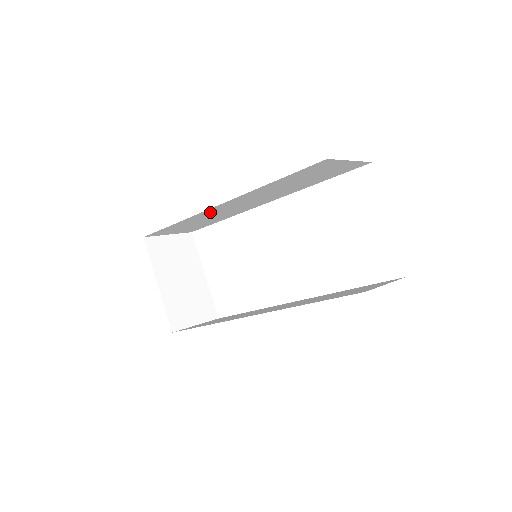
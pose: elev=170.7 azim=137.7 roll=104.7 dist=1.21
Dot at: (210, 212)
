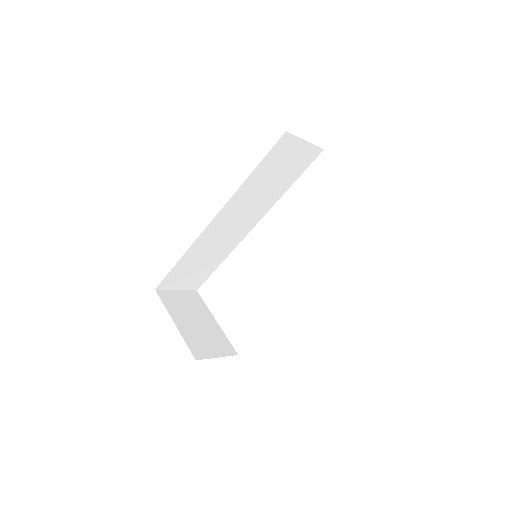
Dot at: (209, 235)
